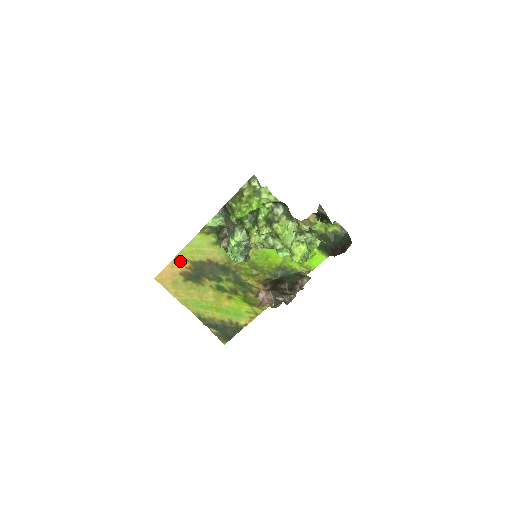
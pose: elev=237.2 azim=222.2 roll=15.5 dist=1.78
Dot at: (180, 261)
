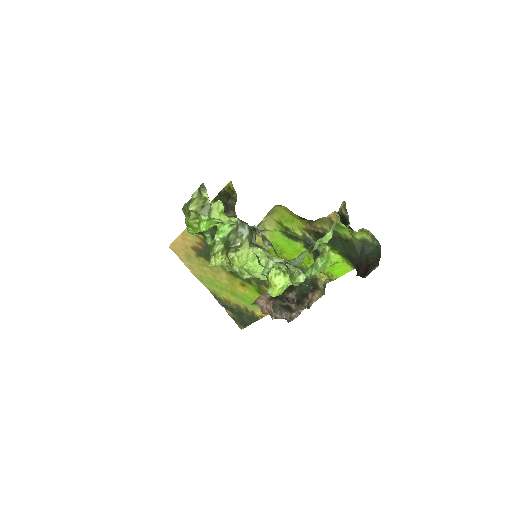
Dot at: (190, 235)
